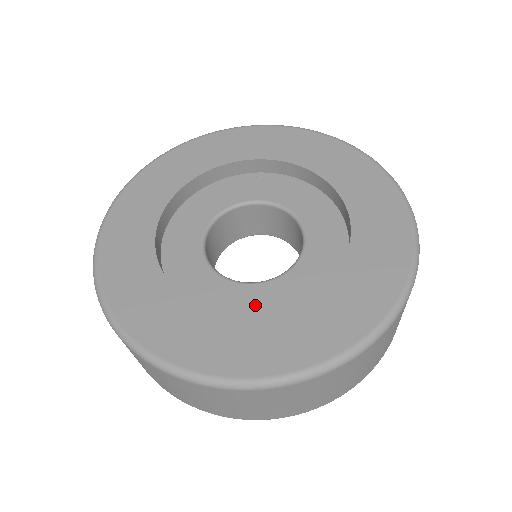
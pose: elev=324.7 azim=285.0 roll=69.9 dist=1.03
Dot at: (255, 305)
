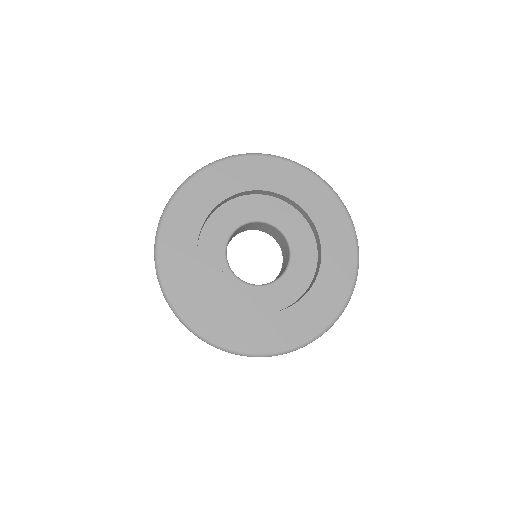
Dot at: (280, 297)
